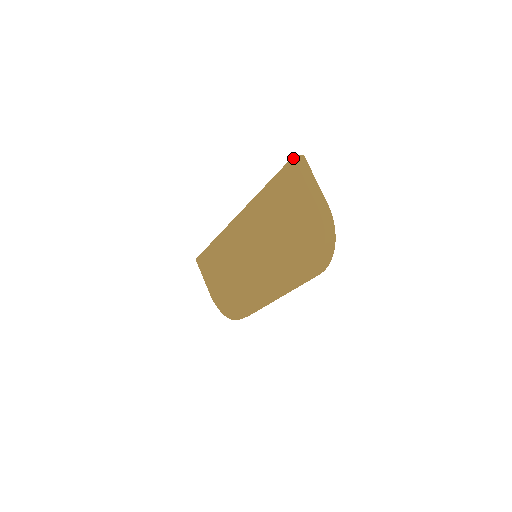
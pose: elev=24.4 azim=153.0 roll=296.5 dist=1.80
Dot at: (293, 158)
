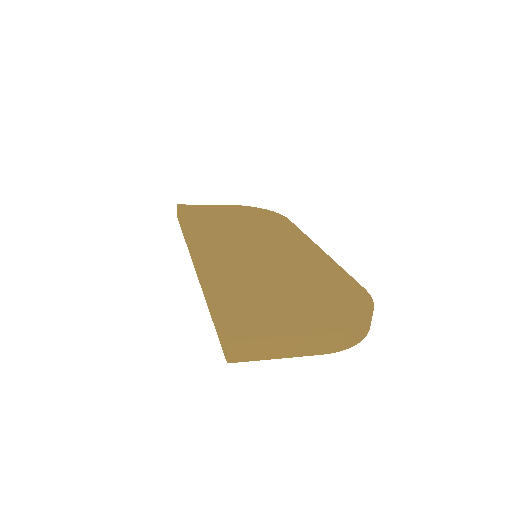
Dot at: occluded
